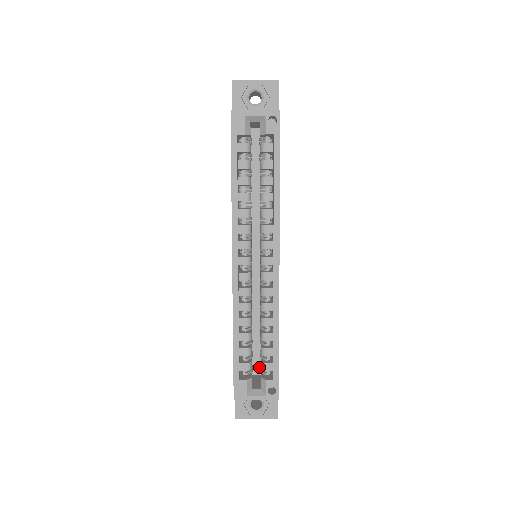
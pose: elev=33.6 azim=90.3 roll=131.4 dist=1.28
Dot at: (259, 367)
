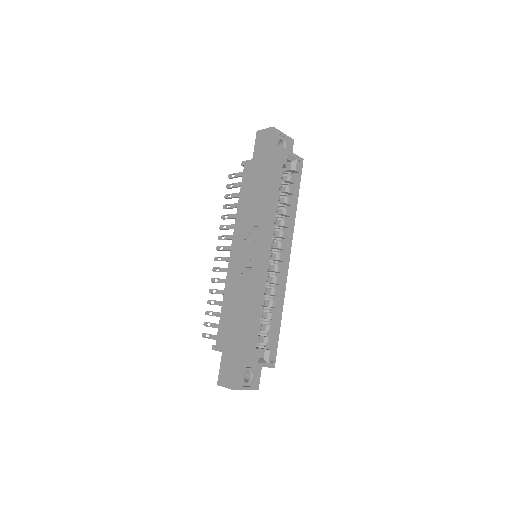
Dot at: occluded
